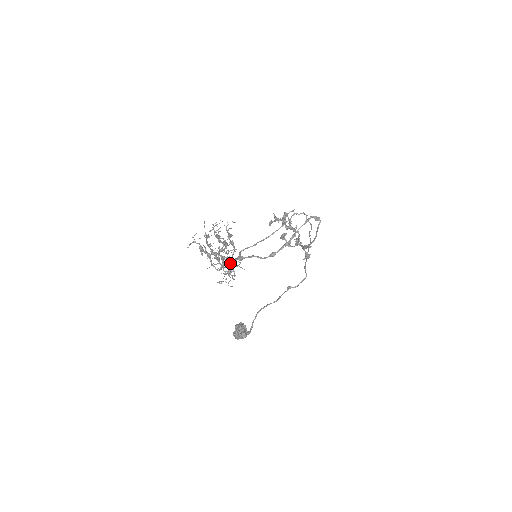
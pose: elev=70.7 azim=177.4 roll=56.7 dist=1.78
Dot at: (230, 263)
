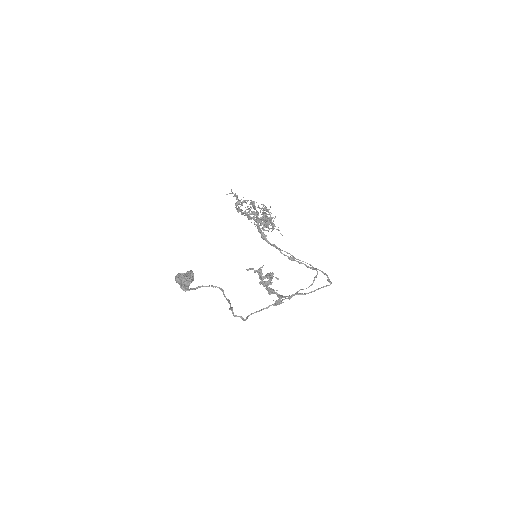
Dot at: occluded
